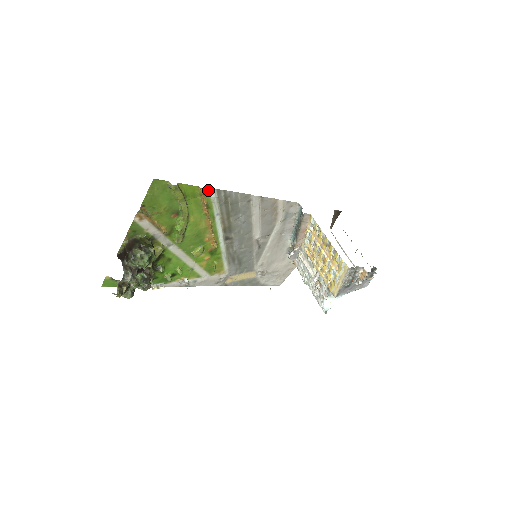
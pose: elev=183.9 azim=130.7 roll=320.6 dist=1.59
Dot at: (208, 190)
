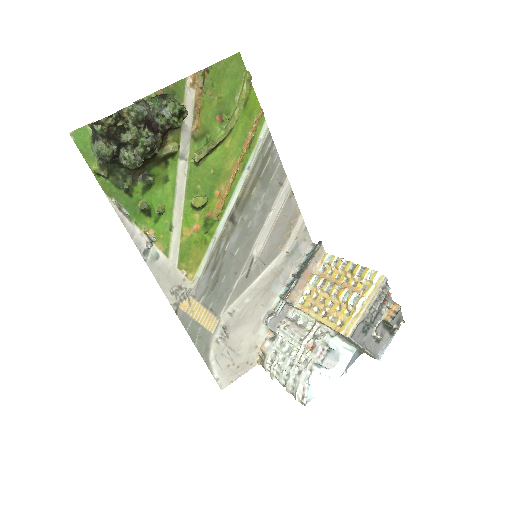
Dot at: (263, 124)
